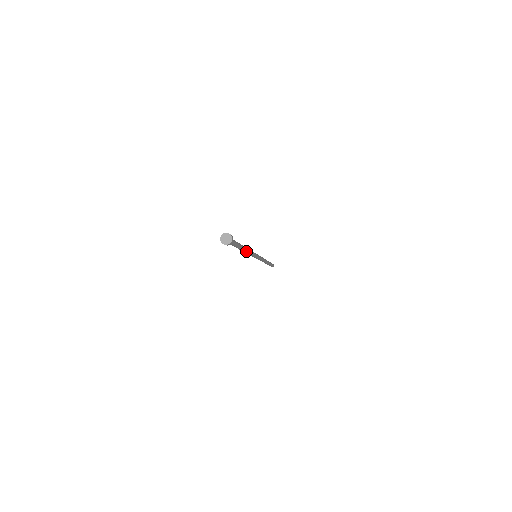
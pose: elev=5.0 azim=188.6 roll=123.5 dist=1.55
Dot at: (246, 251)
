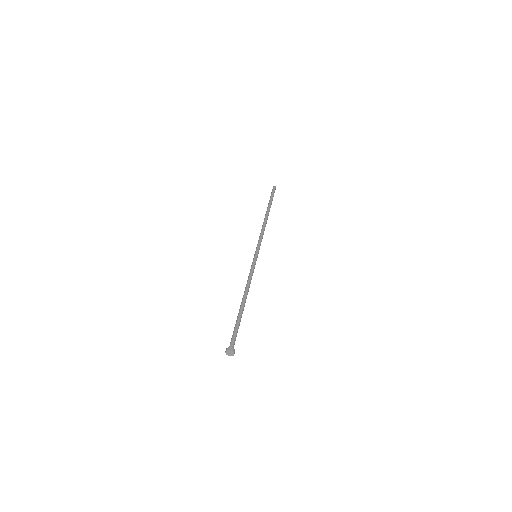
Dot at: occluded
